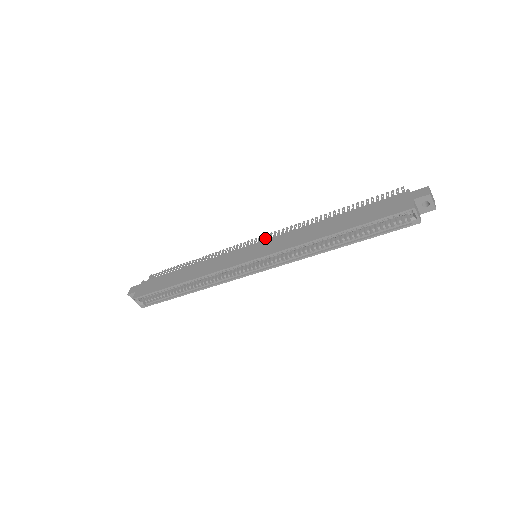
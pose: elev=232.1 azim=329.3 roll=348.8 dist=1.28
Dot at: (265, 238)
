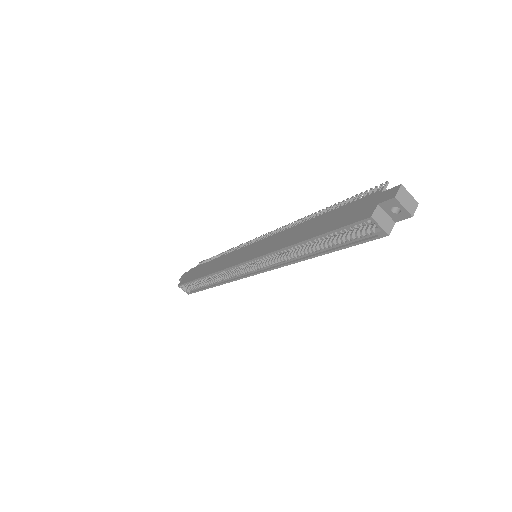
Dot at: (267, 236)
